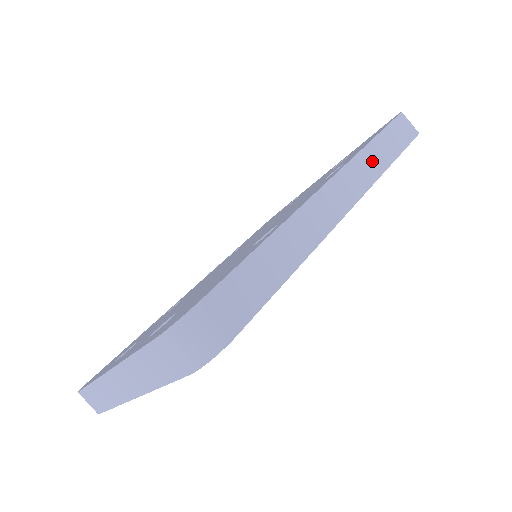
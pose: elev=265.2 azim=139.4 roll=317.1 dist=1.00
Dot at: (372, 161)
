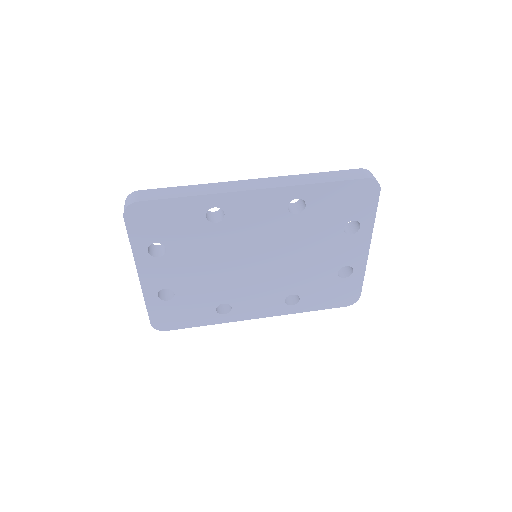
Dot at: (298, 180)
